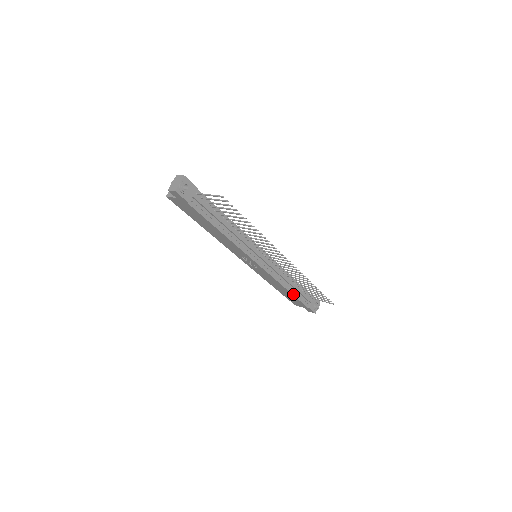
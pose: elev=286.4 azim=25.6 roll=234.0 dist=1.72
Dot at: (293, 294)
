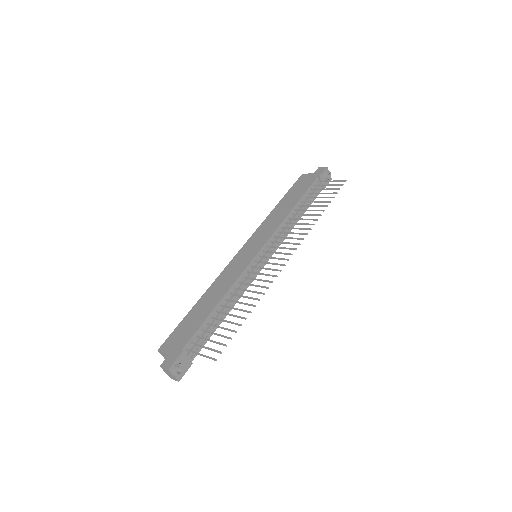
Dot at: (305, 211)
